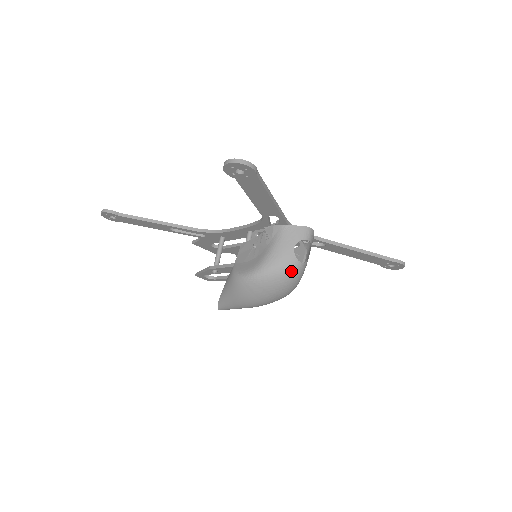
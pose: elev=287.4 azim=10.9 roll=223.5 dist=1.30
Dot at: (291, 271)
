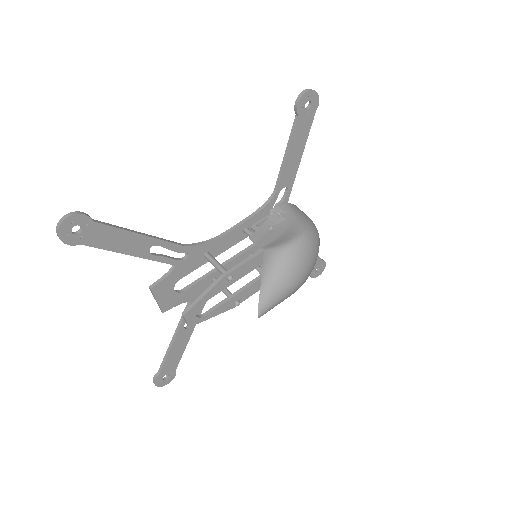
Dot at: (318, 233)
